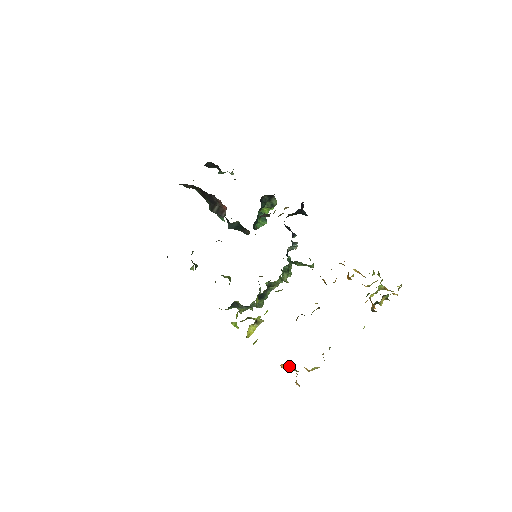
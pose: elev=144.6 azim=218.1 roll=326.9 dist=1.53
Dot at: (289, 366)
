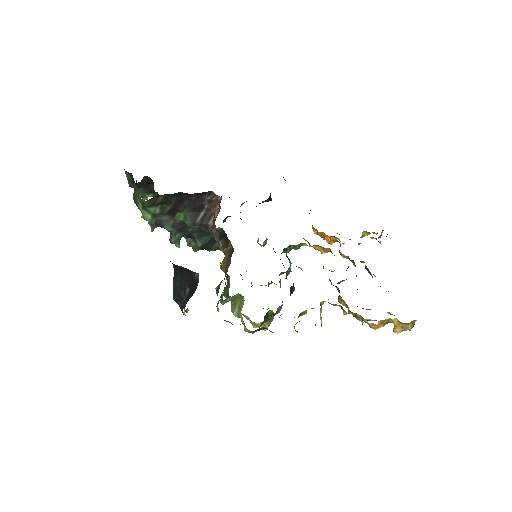
Dot at: (382, 322)
